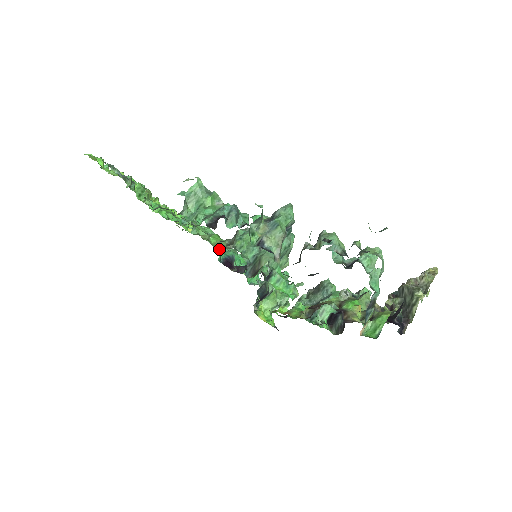
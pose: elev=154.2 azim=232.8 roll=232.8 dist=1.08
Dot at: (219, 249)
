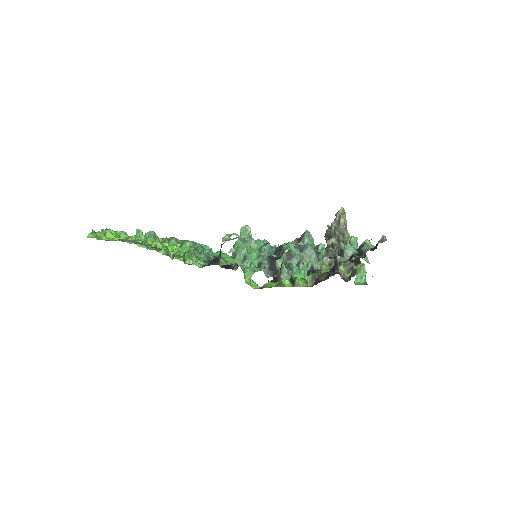
Dot at: occluded
